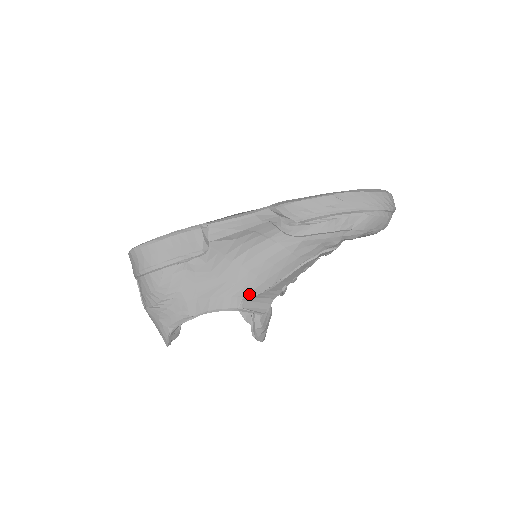
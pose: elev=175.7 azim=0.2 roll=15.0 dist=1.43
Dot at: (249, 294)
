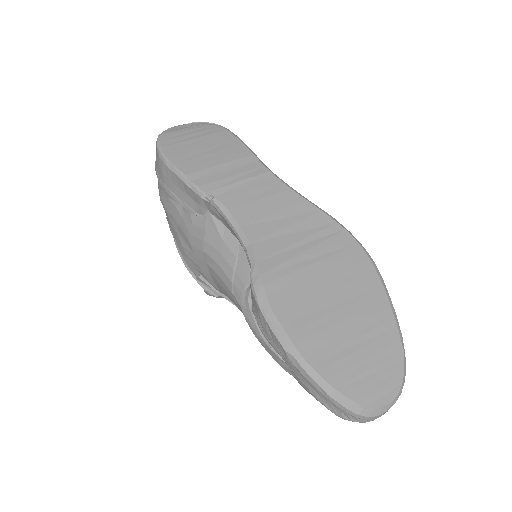
Dot at: (206, 280)
